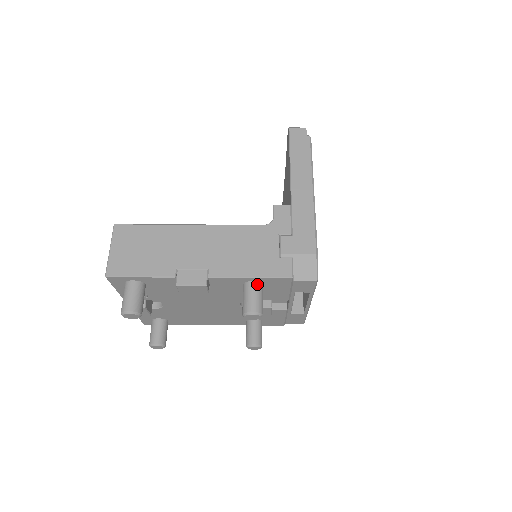
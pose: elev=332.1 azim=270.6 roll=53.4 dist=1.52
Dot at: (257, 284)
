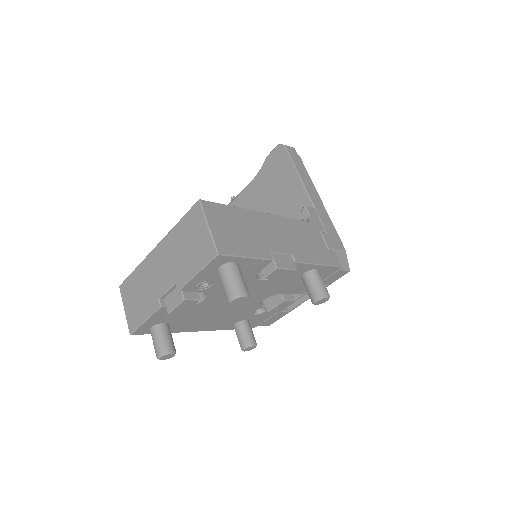
Dot at: (319, 272)
